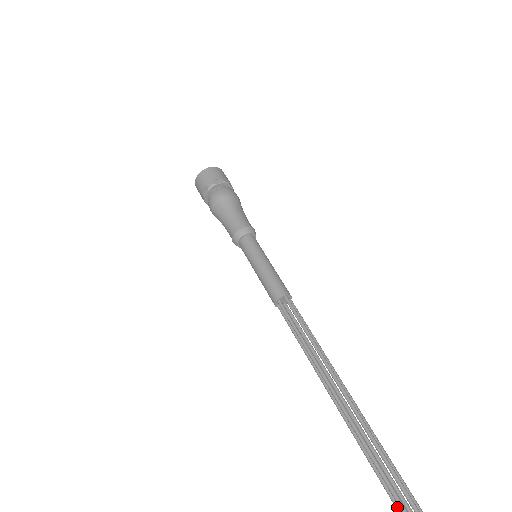
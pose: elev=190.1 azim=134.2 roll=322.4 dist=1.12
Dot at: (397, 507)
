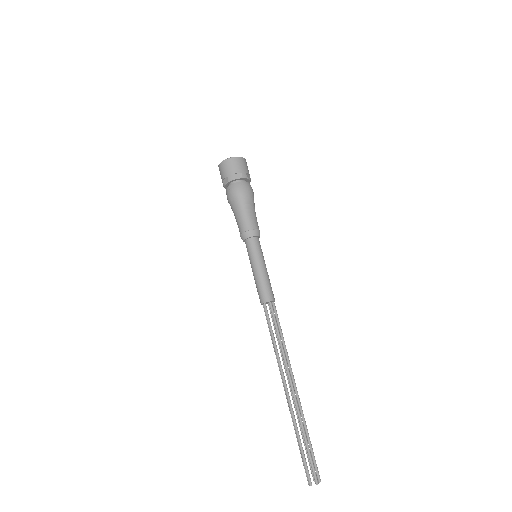
Dot at: (304, 464)
